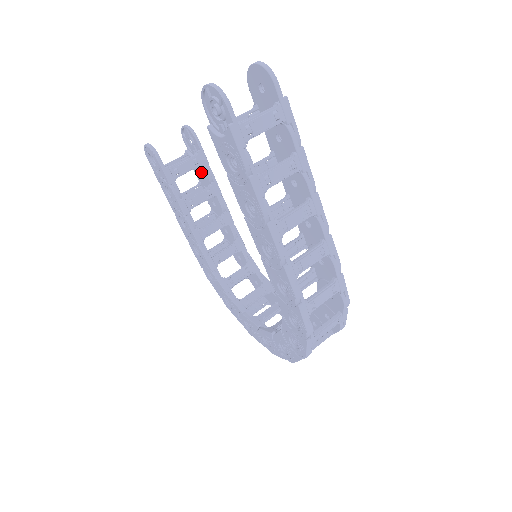
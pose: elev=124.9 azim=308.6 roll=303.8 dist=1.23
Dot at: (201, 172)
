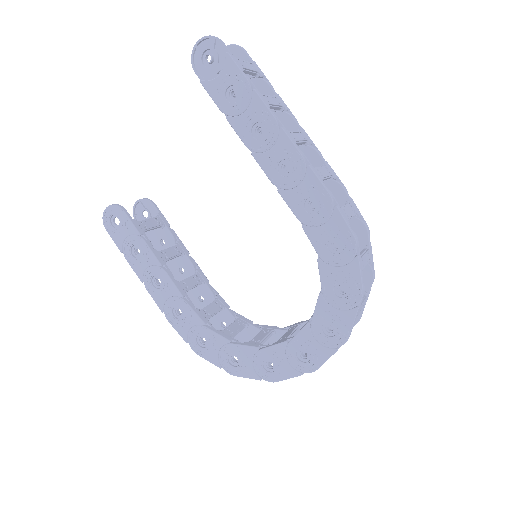
Dot at: (162, 239)
